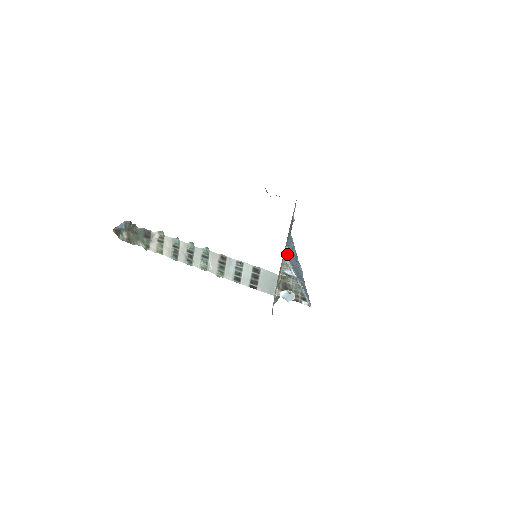
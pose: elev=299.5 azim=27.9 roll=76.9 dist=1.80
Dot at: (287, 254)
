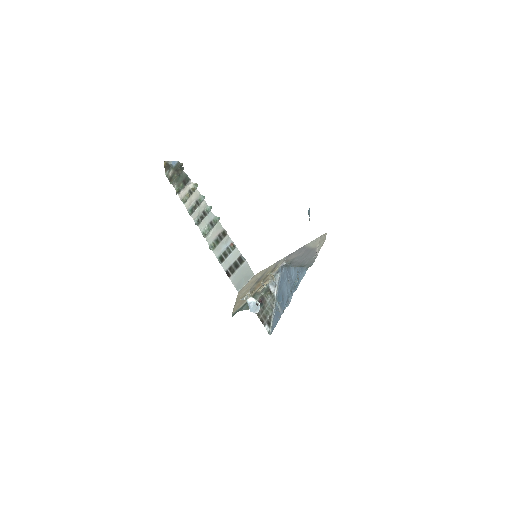
Dot at: (282, 271)
